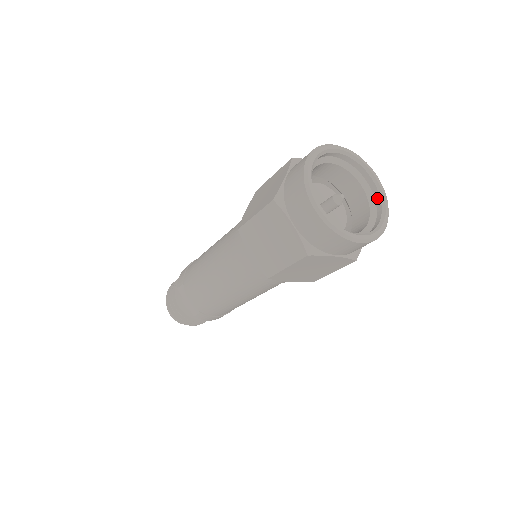
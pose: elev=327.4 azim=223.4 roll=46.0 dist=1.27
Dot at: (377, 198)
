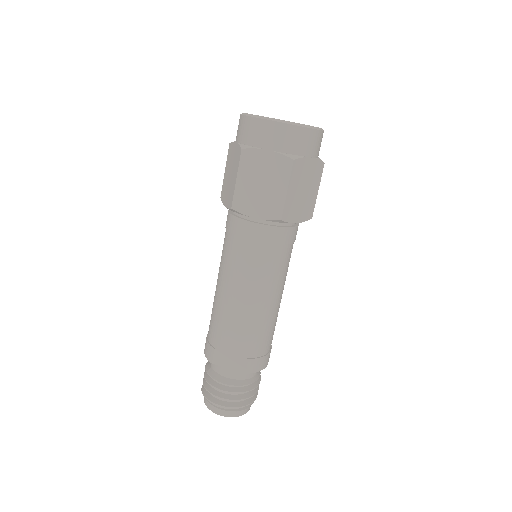
Dot at: occluded
